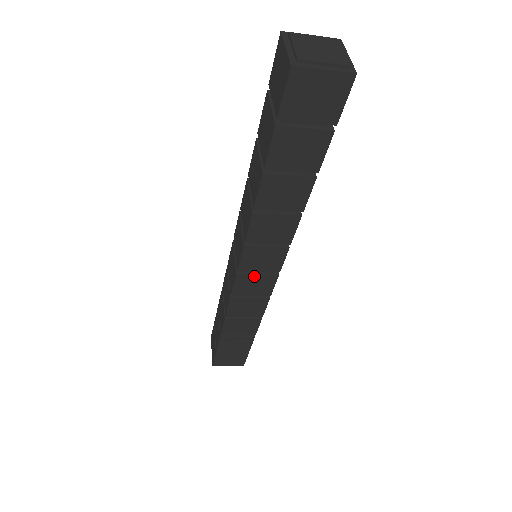
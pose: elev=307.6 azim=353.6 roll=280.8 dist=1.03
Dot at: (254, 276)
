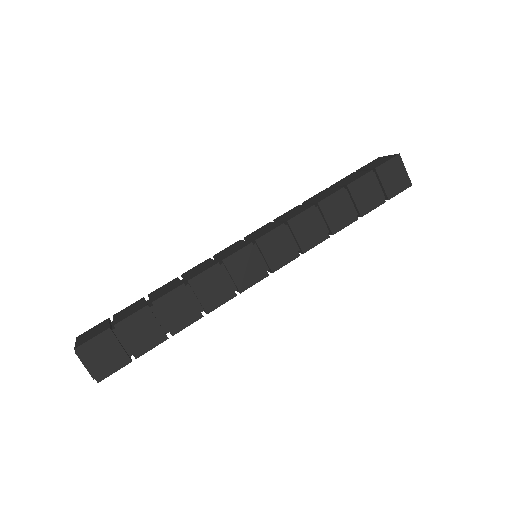
Dot at: (257, 258)
